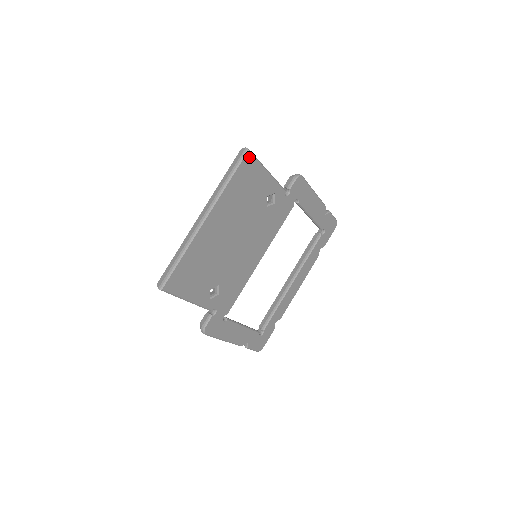
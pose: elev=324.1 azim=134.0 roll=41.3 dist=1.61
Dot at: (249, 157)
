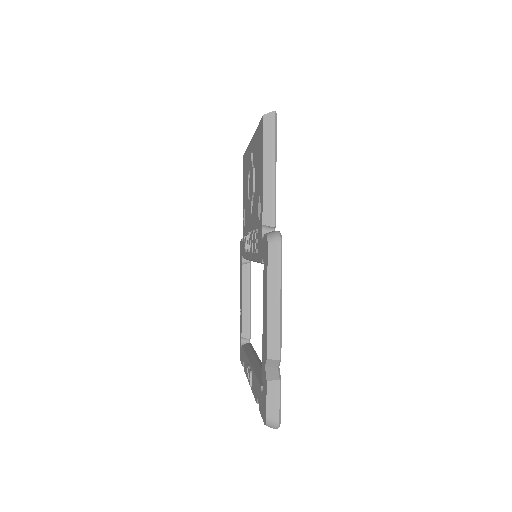
Dot at: occluded
